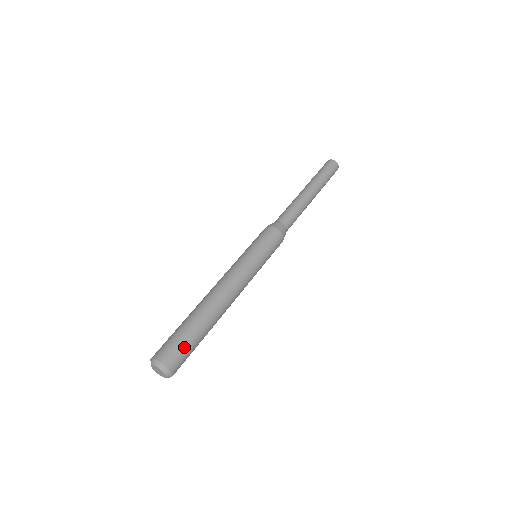
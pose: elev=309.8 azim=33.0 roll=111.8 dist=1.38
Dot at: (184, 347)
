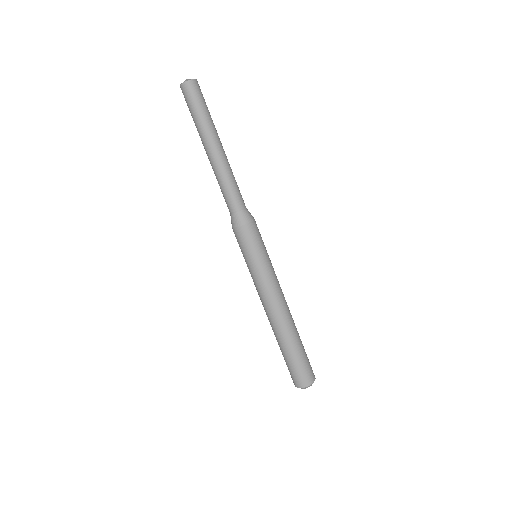
Dot at: (308, 359)
